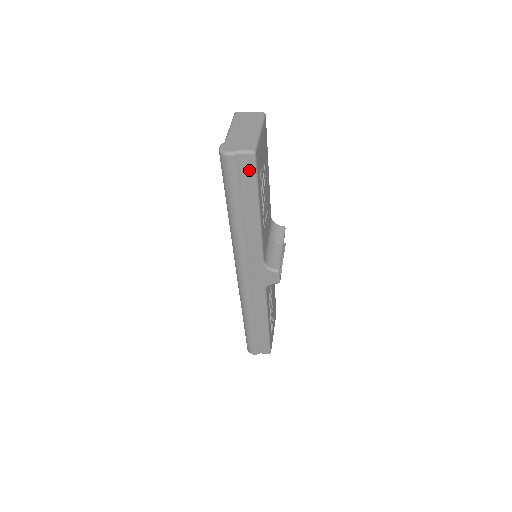
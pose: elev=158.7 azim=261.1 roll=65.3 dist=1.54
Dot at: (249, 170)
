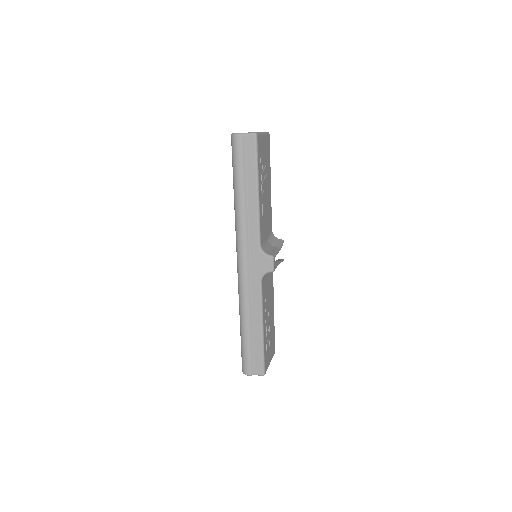
Dot at: (252, 149)
